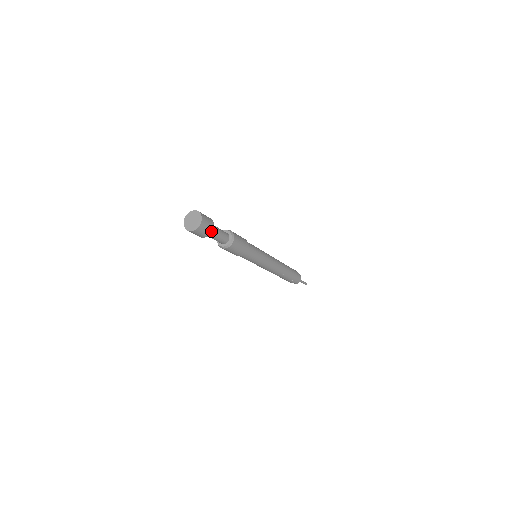
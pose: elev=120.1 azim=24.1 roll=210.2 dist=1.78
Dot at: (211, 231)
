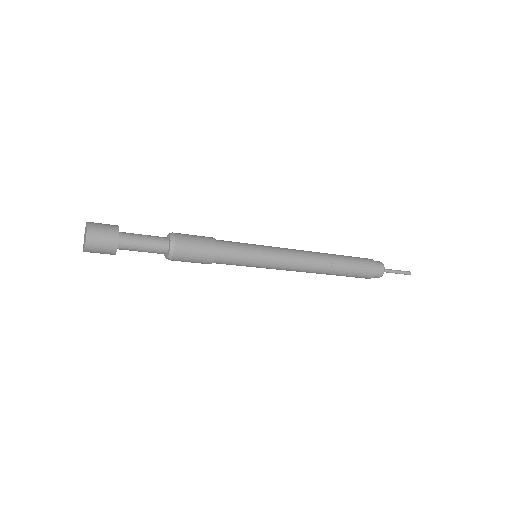
Dot at: (117, 234)
